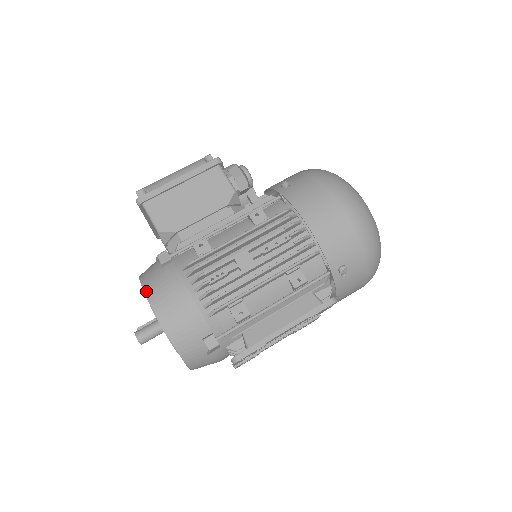
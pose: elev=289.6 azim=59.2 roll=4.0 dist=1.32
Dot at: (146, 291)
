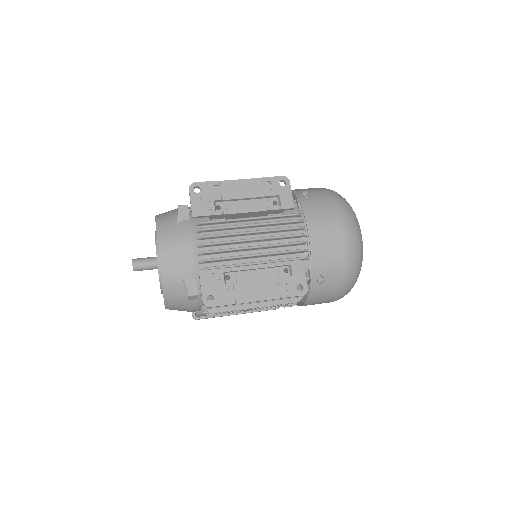
Dot at: occluded
